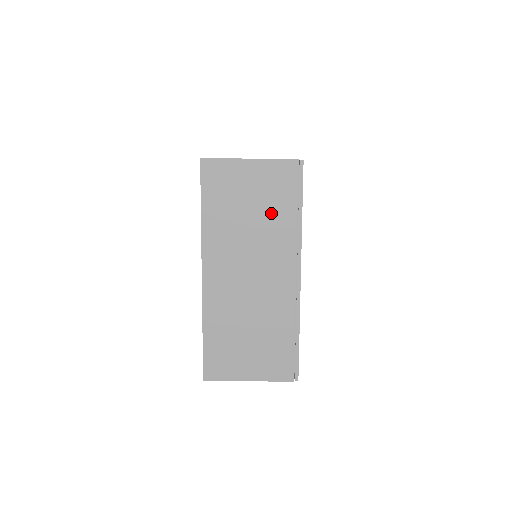
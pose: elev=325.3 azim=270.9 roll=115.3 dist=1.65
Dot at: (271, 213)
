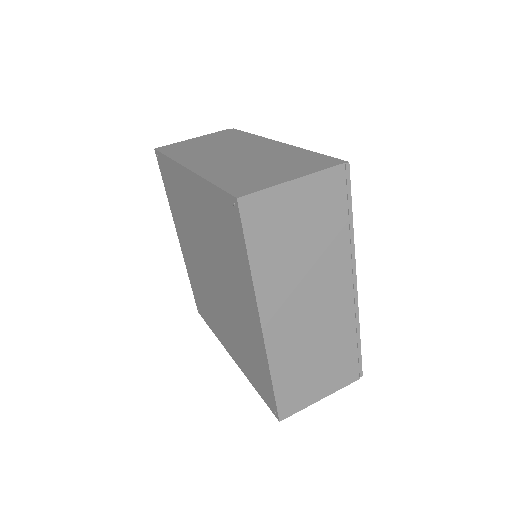
Dot at: (323, 233)
